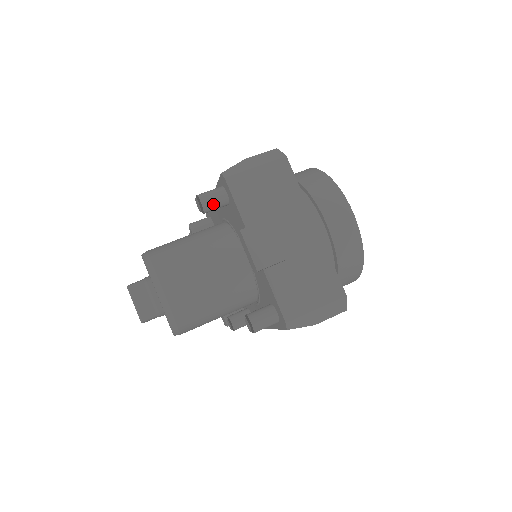
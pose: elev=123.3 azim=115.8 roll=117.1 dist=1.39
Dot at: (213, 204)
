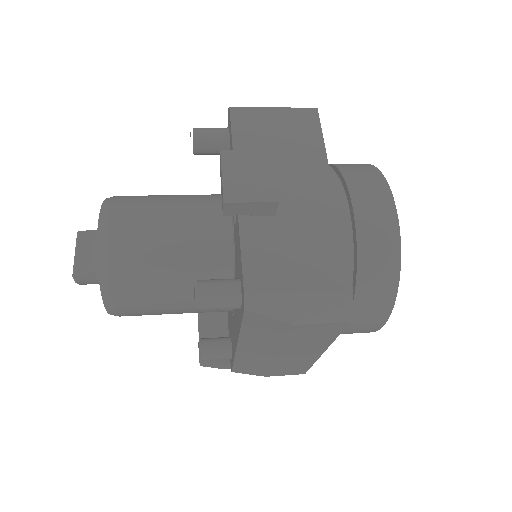
Dot at: (208, 140)
